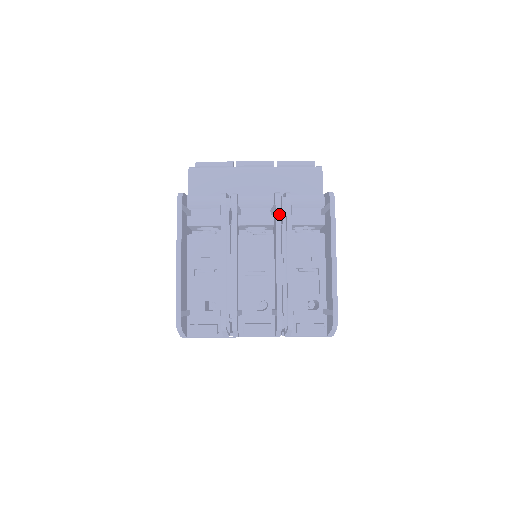
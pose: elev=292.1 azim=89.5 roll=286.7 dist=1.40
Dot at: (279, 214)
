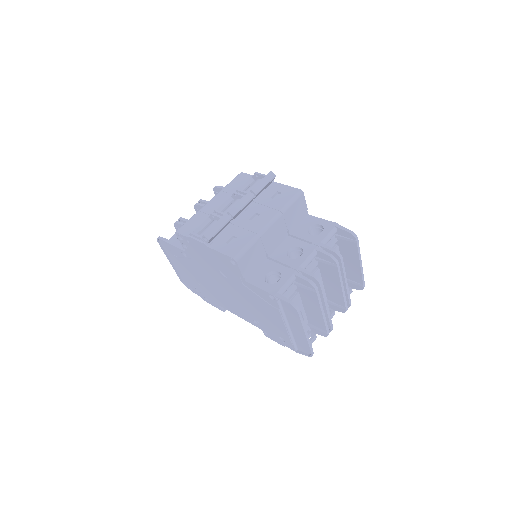
Dot at: (339, 268)
